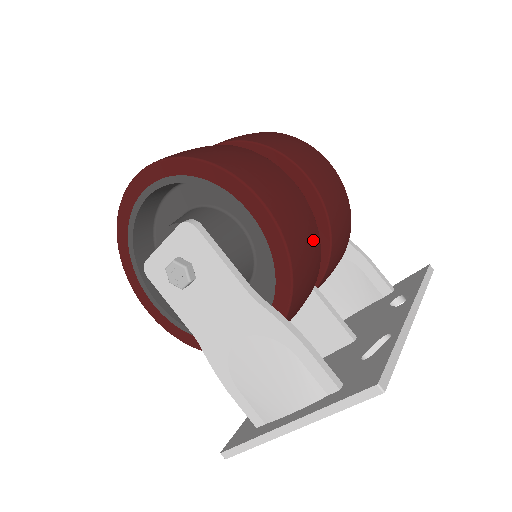
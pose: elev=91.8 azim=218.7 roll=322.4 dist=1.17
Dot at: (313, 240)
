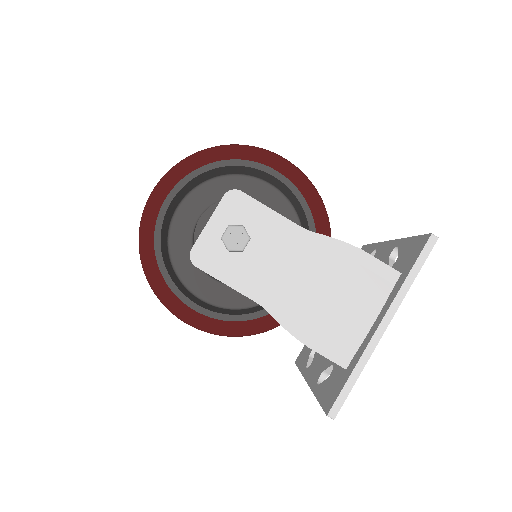
Dot at: occluded
